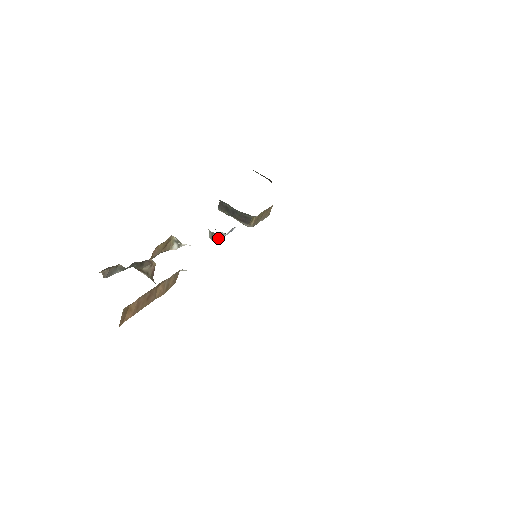
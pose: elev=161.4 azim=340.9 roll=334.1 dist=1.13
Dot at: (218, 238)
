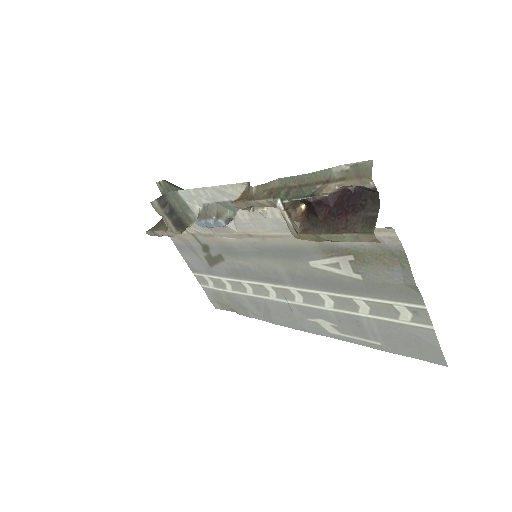
Dot at: (225, 225)
